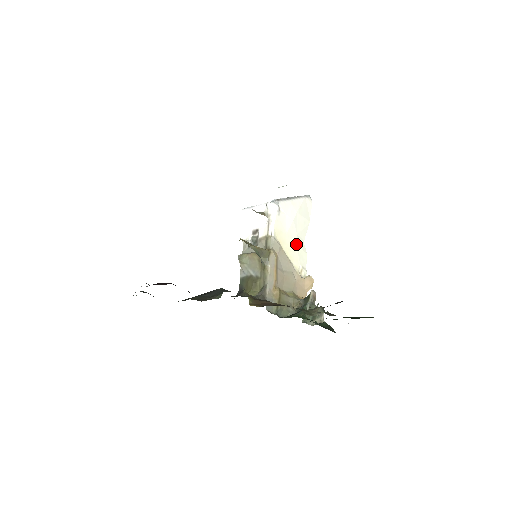
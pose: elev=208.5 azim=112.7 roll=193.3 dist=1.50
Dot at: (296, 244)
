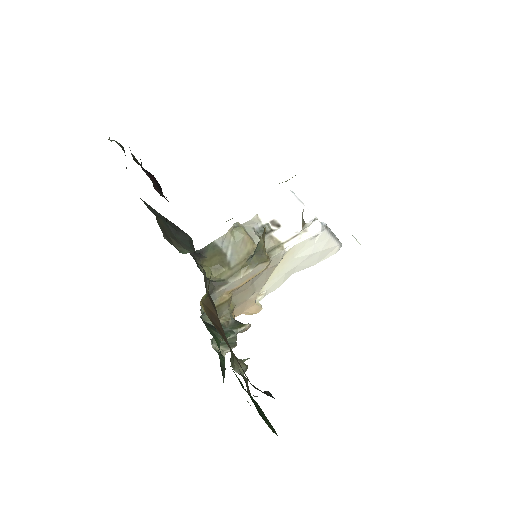
Dot at: (287, 272)
